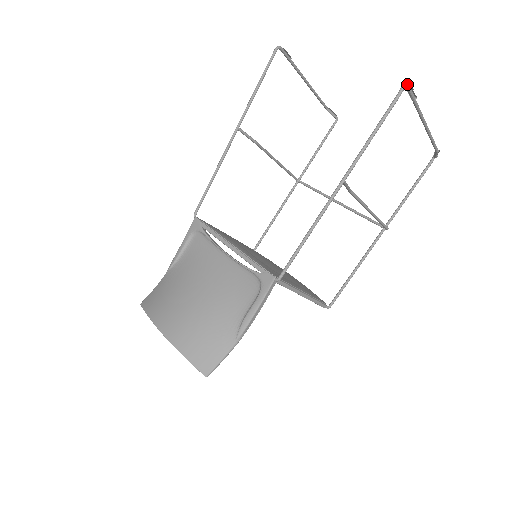
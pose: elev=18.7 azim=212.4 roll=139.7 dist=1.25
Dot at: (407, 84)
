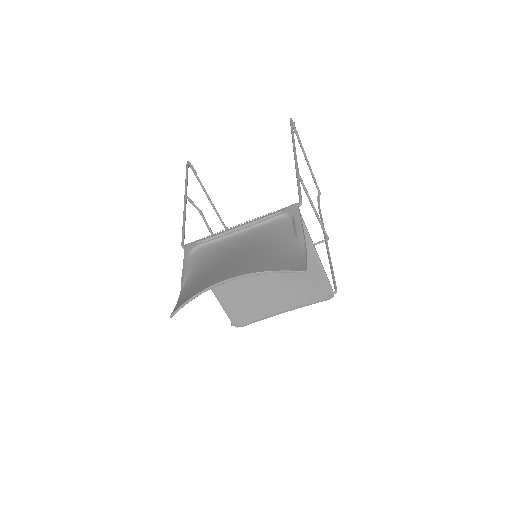
Dot at: occluded
